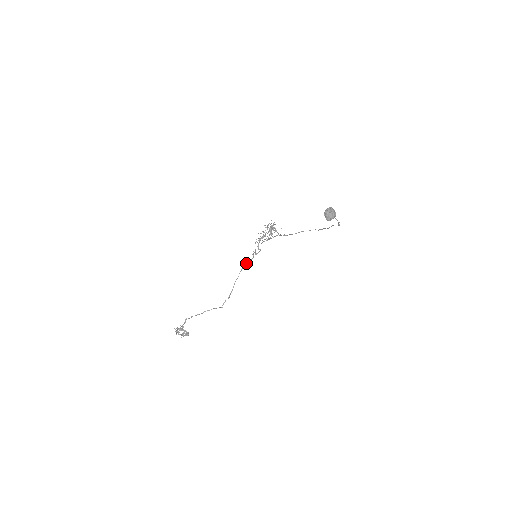
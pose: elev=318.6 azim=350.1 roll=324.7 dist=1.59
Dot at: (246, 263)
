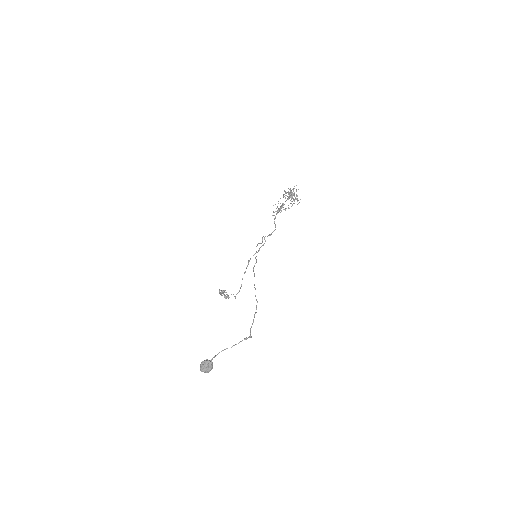
Dot at: (253, 255)
